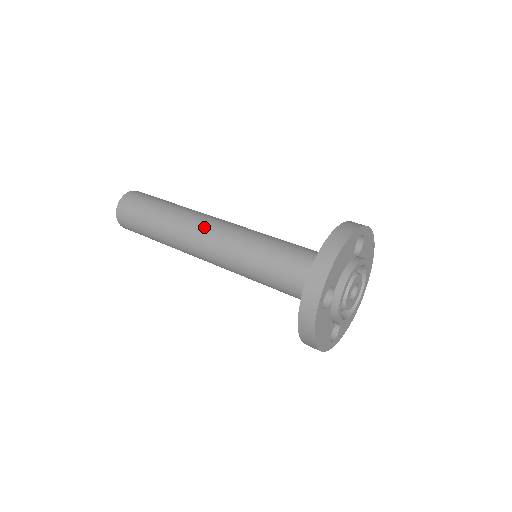
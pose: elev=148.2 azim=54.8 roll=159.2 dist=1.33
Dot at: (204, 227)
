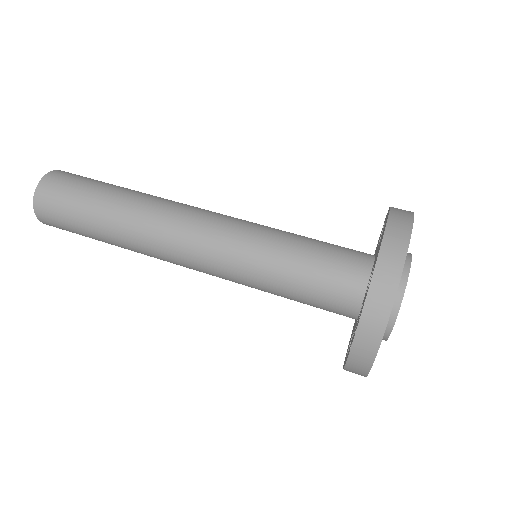
Dot at: (174, 255)
